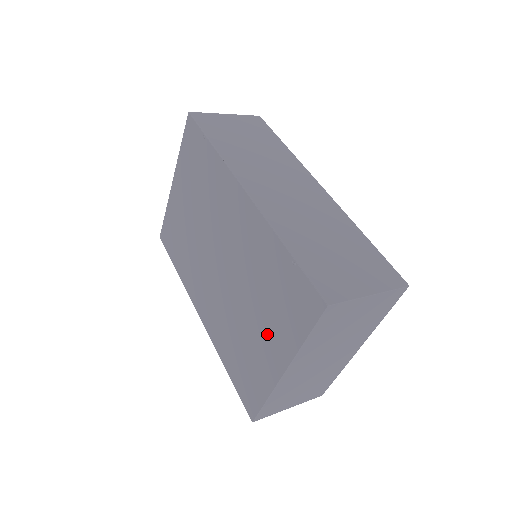
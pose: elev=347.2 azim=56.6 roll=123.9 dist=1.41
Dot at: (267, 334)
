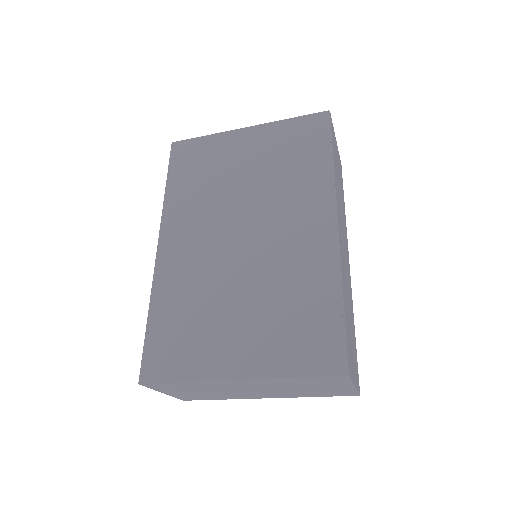
Dot at: (246, 336)
